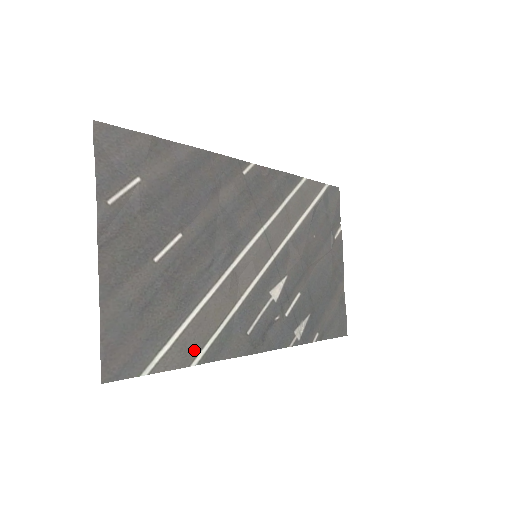
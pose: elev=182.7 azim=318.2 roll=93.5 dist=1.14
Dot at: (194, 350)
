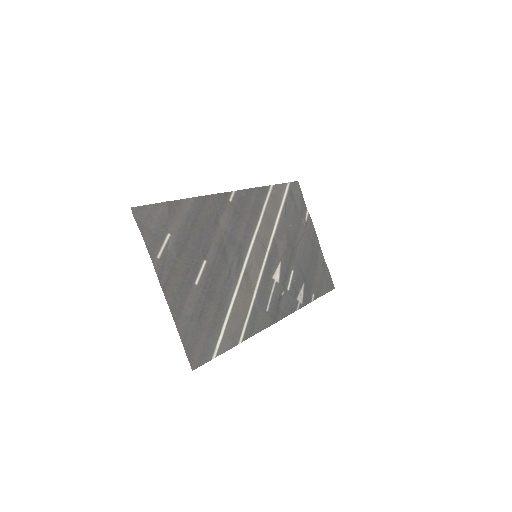
Dot at: (237, 333)
